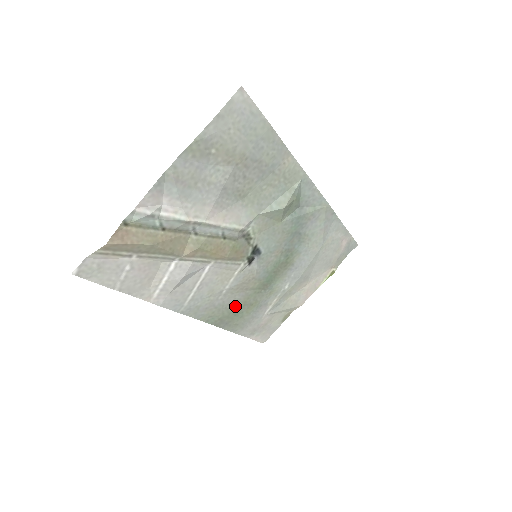
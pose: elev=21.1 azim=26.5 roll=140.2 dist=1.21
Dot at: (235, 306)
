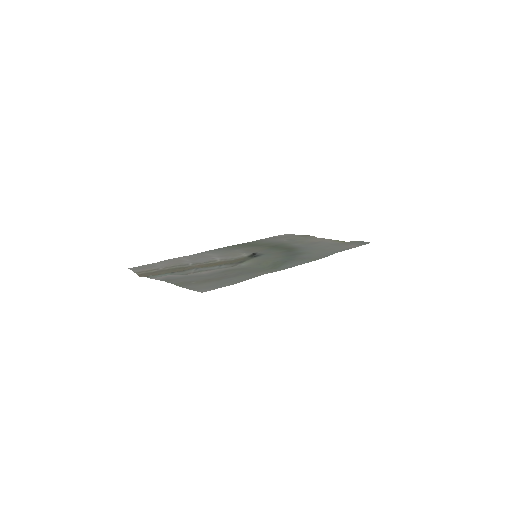
Dot at: (250, 246)
